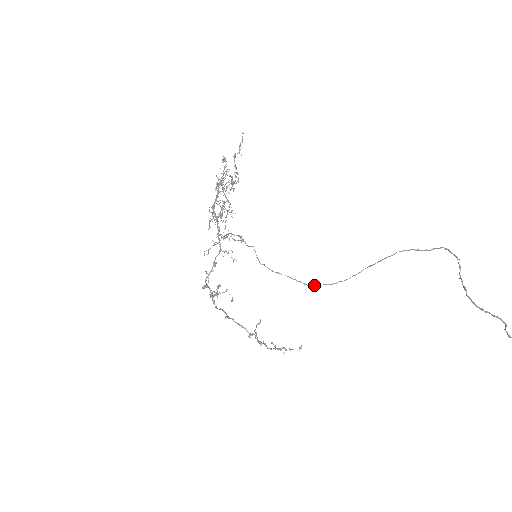
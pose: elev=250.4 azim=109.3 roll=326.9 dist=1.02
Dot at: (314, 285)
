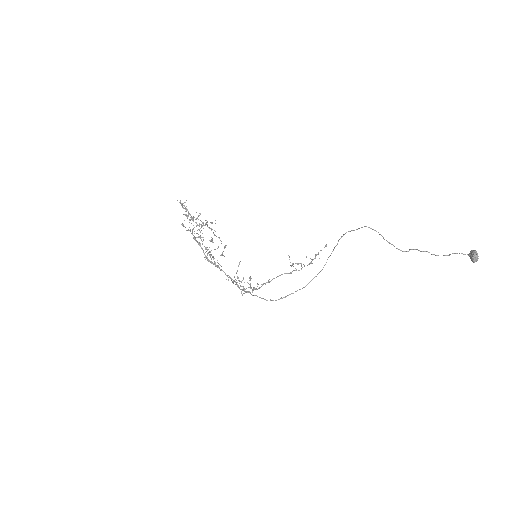
Dot at: occluded
